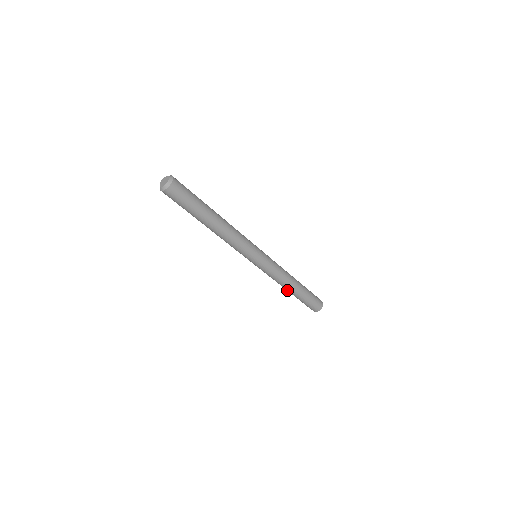
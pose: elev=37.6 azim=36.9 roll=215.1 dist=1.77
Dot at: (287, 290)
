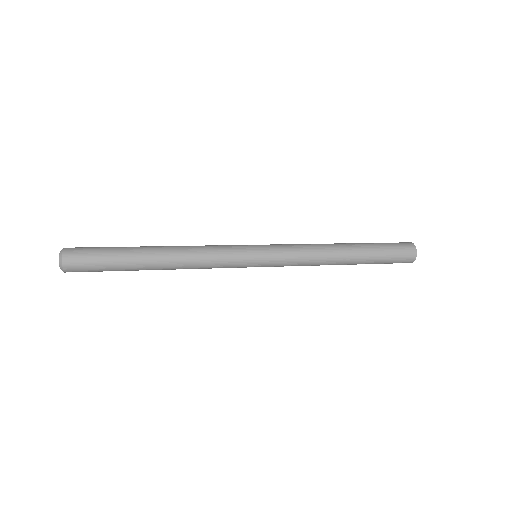
Dot at: occluded
